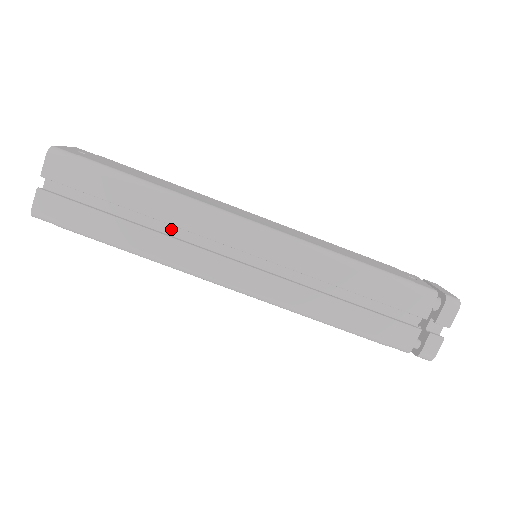
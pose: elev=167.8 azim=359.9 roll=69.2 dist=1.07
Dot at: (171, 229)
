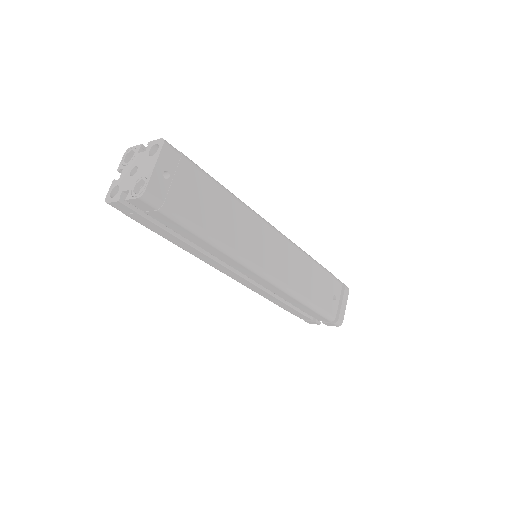
Dot at: occluded
